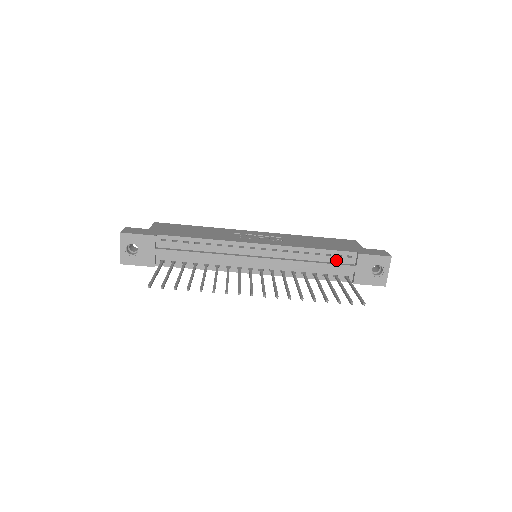
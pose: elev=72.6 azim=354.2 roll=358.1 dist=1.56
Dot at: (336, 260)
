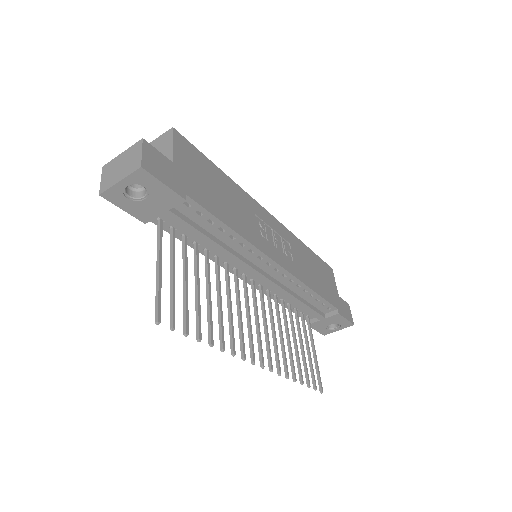
Dot at: (317, 305)
